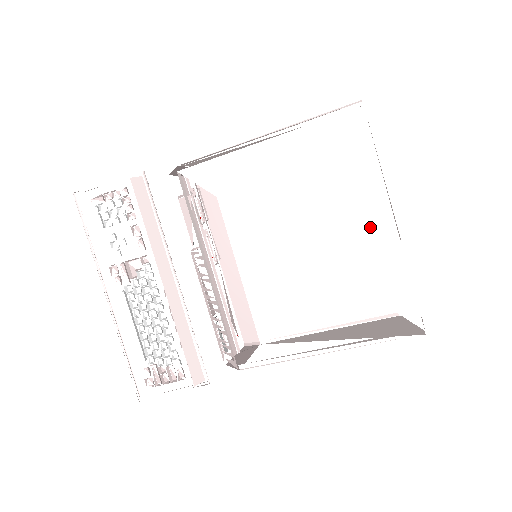
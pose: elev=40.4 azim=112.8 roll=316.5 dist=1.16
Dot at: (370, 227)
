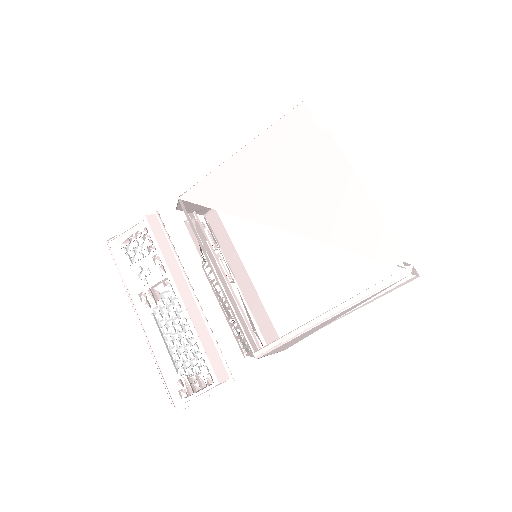
Dot at: (333, 192)
